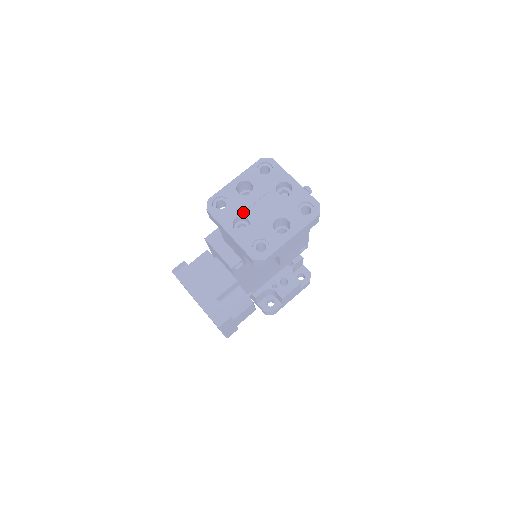
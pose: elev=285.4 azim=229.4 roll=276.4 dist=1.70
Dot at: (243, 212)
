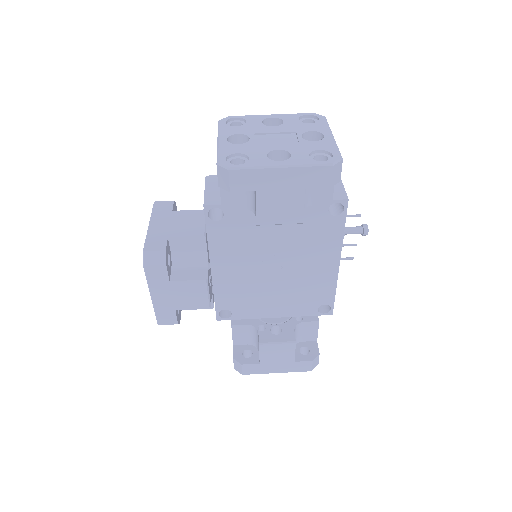
Dot at: (251, 133)
